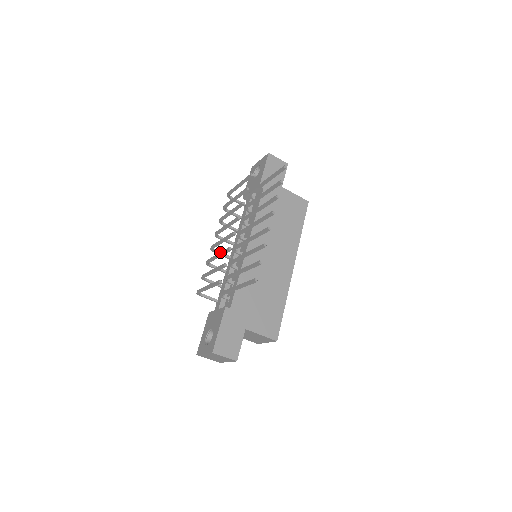
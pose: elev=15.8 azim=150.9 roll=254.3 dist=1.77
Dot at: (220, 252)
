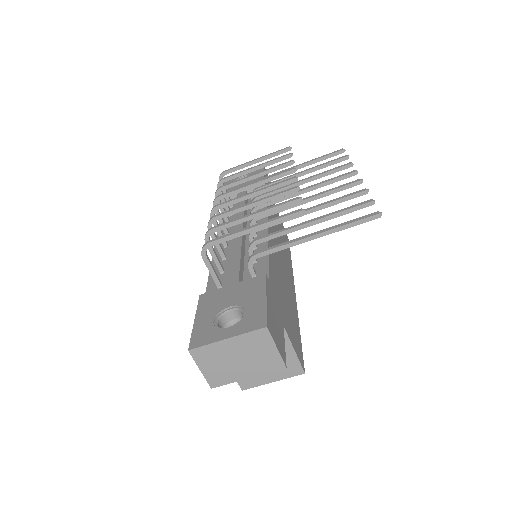
Dot at: occluded
